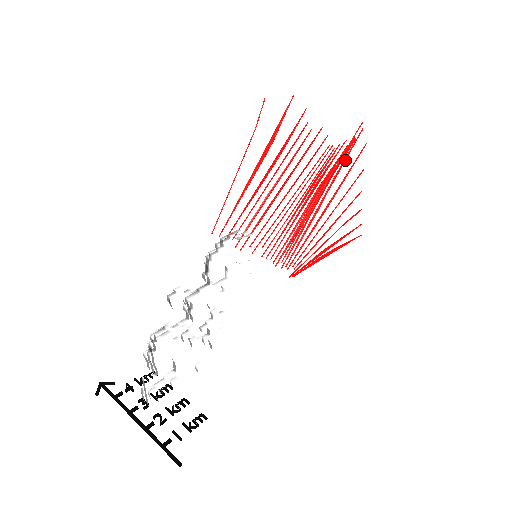
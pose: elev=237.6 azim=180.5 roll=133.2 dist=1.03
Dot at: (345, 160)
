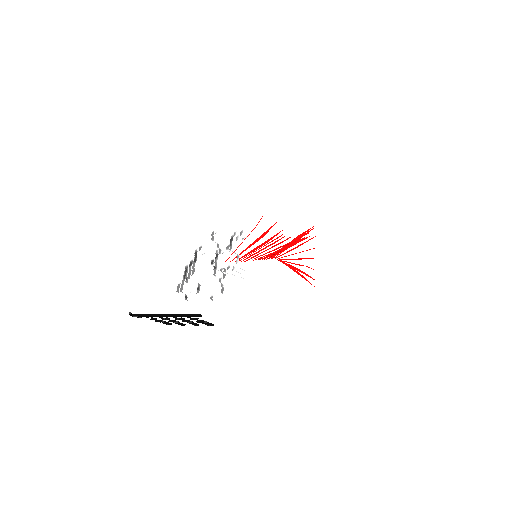
Dot at: (305, 234)
